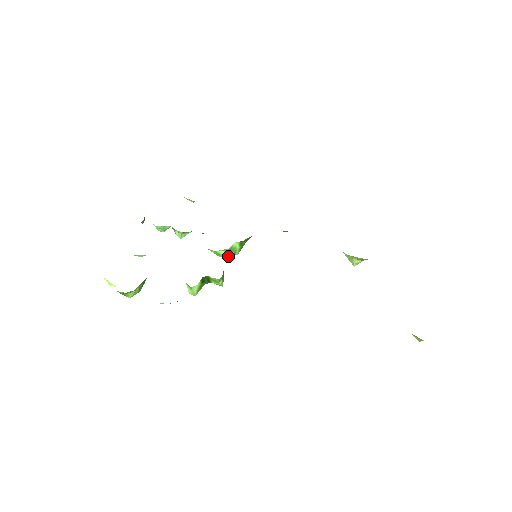
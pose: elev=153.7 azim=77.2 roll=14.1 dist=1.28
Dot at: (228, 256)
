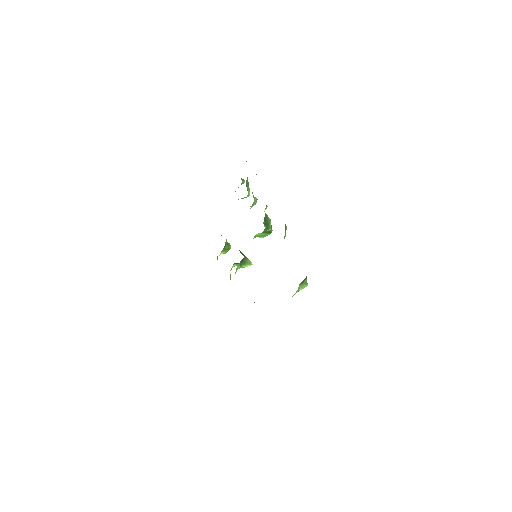
Dot at: (262, 237)
